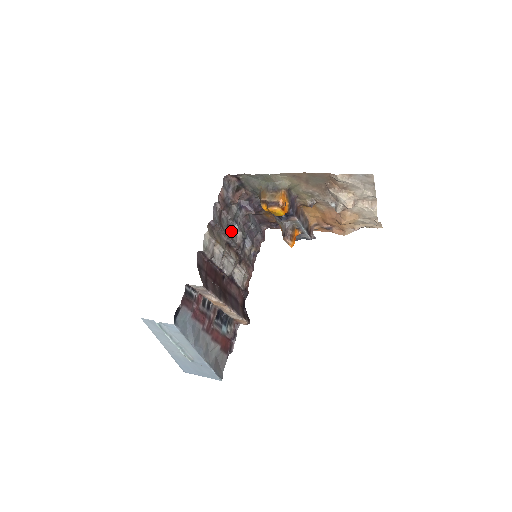
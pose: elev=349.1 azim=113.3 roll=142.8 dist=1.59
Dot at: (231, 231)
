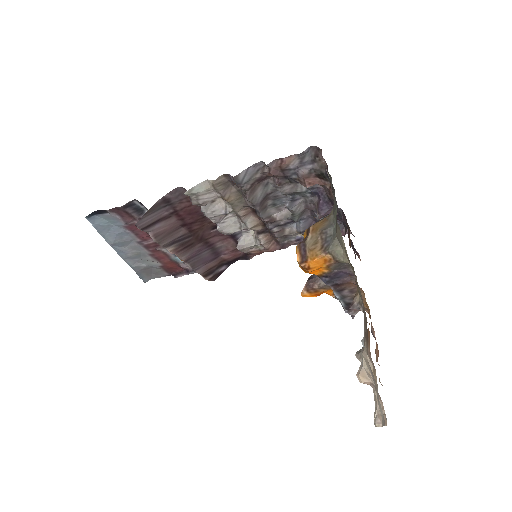
Dot at: (274, 201)
